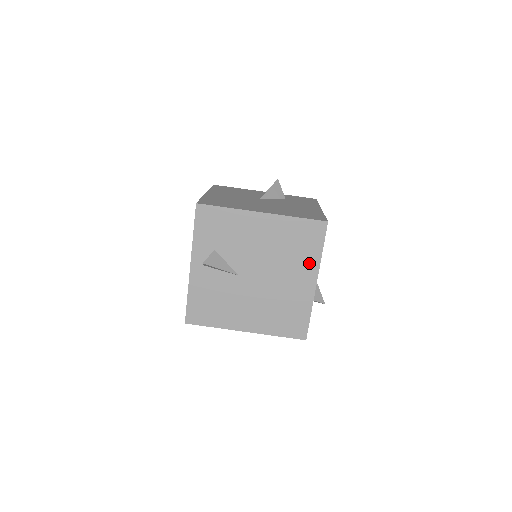
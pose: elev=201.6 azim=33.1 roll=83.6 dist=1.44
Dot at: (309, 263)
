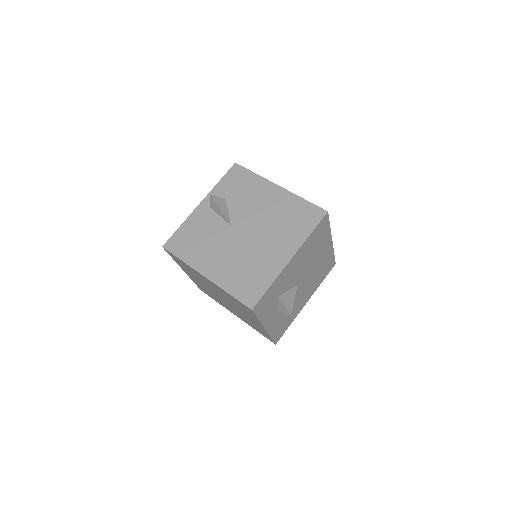
Dot at: (294, 239)
